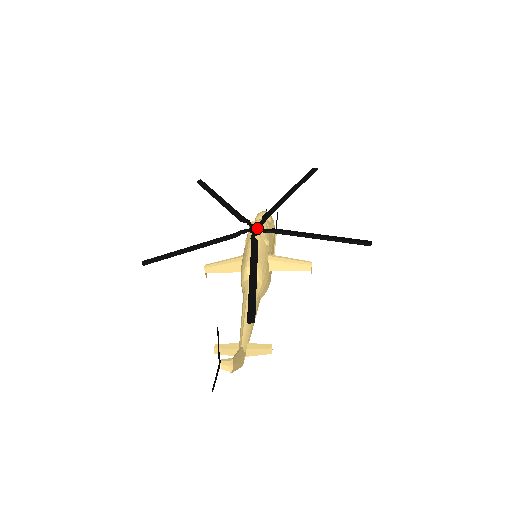
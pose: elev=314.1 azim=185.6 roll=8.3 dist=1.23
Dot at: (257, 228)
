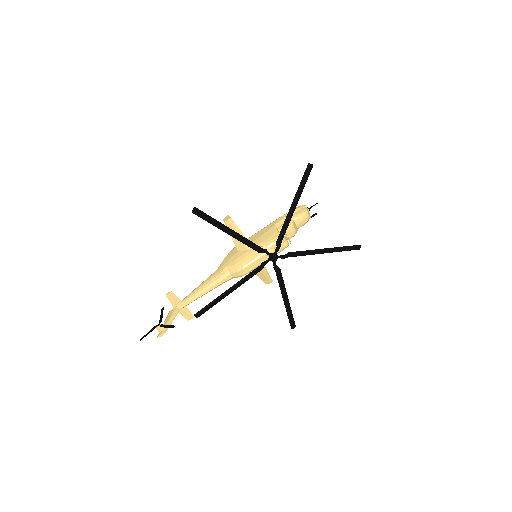
Dot at: (274, 260)
